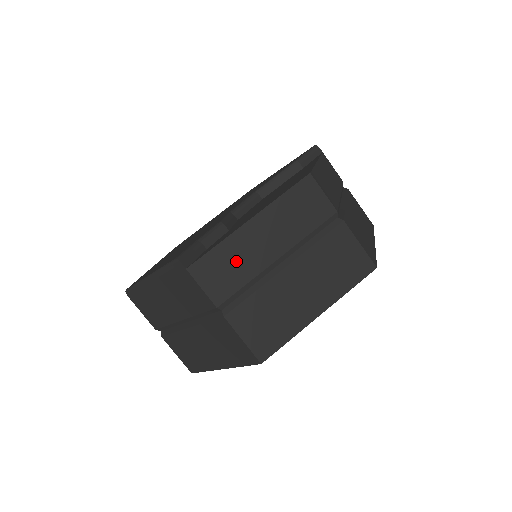
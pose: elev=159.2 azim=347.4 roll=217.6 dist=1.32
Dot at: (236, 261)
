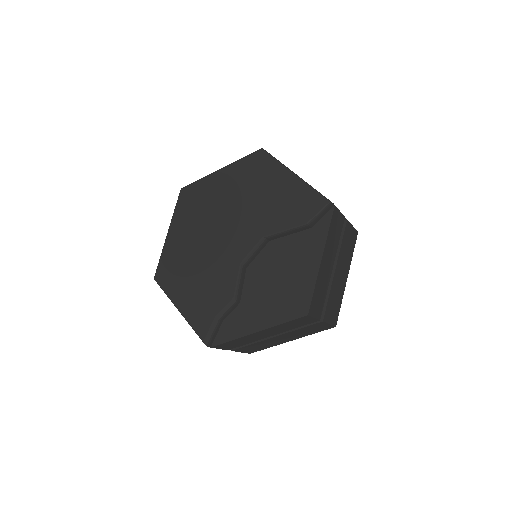
Dot at: (244, 341)
